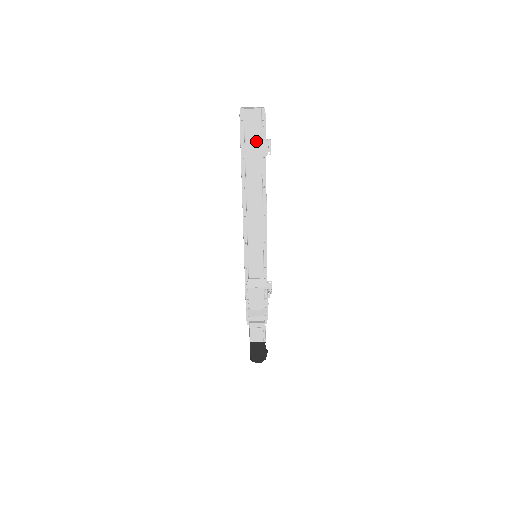
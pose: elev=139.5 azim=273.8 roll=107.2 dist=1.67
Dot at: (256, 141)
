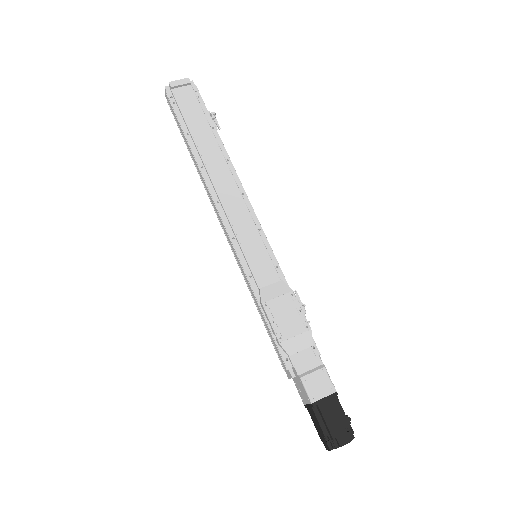
Dot at: (196, 112)
